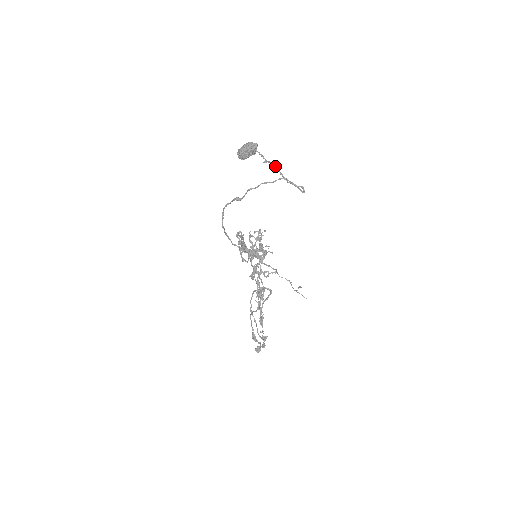
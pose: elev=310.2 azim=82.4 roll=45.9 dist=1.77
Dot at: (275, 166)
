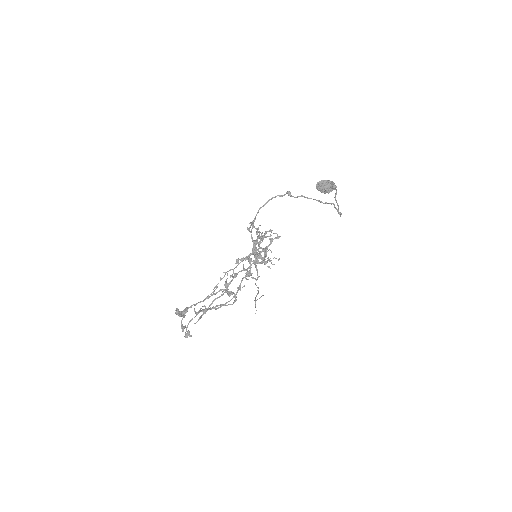
Dot at: (336, 190)
